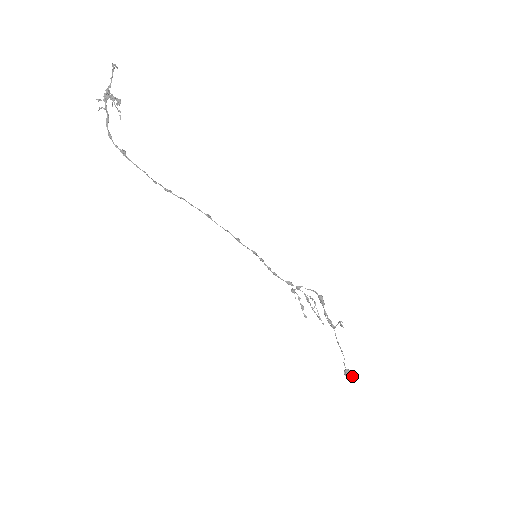
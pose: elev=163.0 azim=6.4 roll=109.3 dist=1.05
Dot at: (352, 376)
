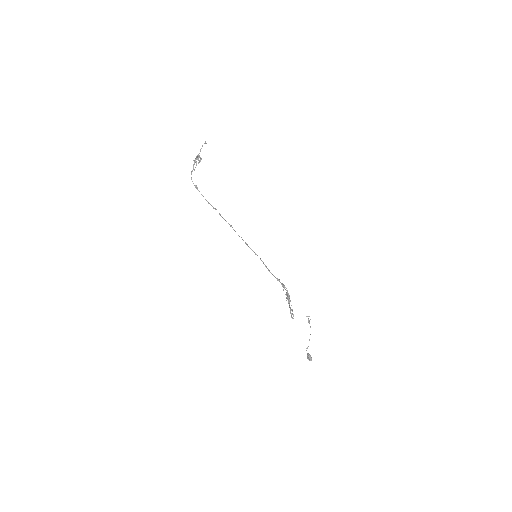
Dot at: (309, 359)
